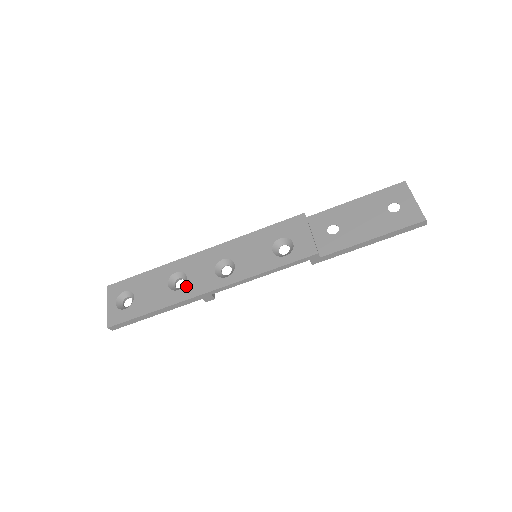
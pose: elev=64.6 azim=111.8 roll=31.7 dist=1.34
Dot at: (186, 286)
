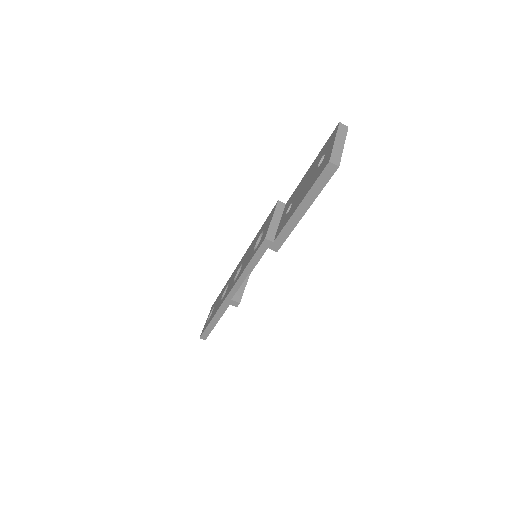
Dot at: (224, 295)
